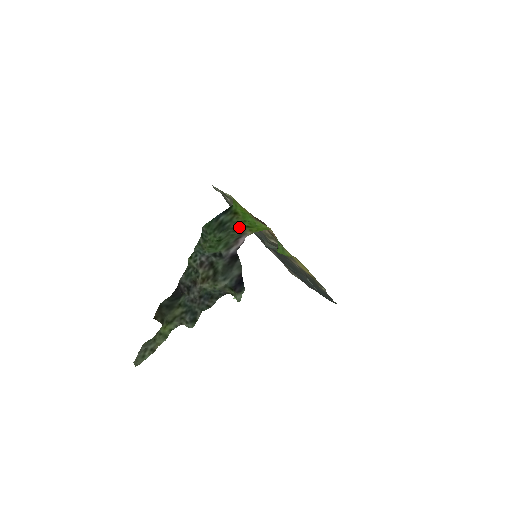
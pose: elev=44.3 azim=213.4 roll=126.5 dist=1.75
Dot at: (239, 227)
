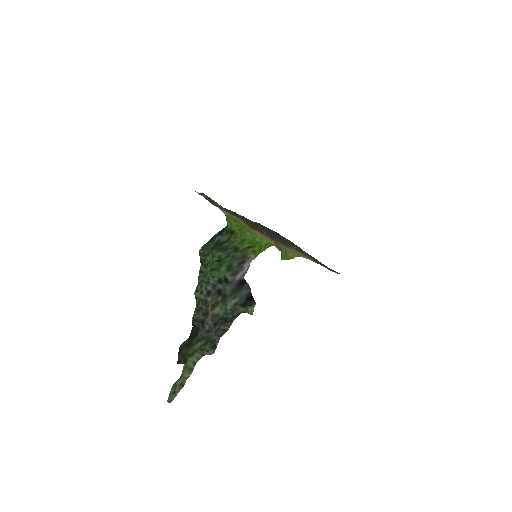
Dot at: (239, 247)
